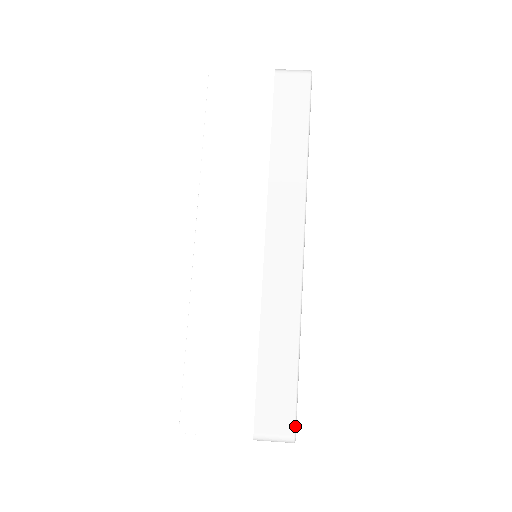
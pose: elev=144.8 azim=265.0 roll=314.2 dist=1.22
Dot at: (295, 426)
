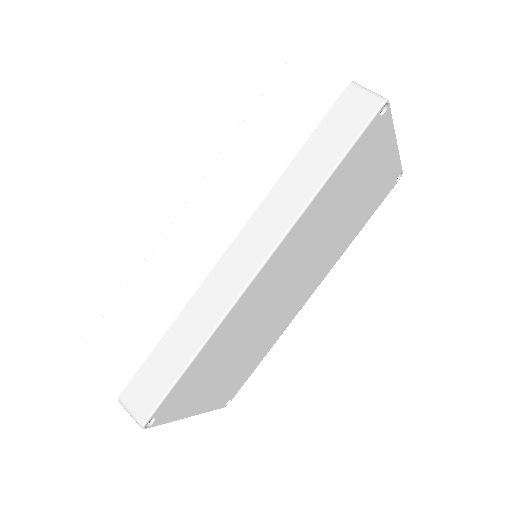
Dot at: (149, 417)
